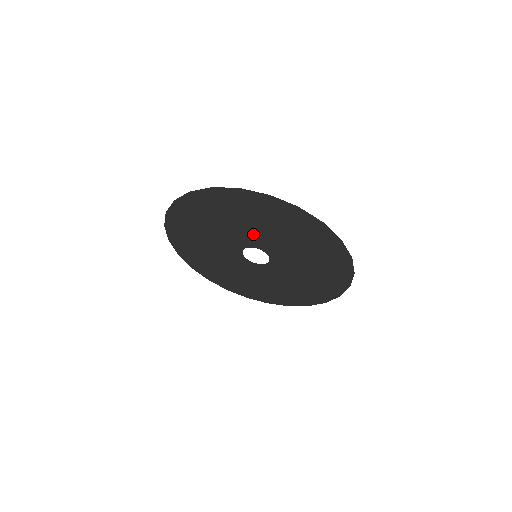
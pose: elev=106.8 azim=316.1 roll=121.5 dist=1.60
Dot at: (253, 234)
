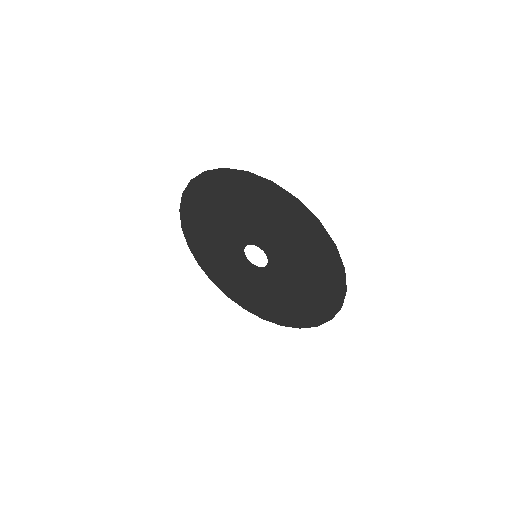
Dot at: (272, 239)
